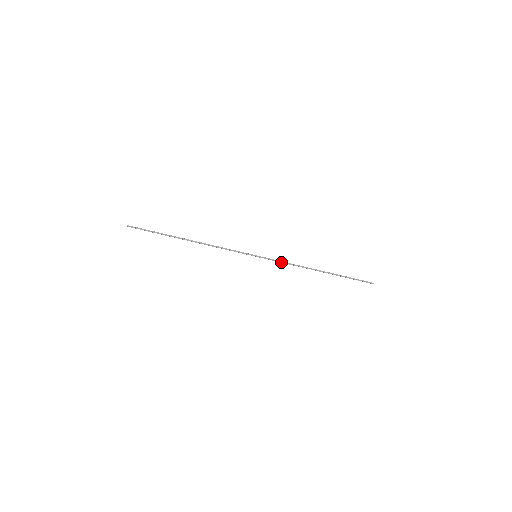
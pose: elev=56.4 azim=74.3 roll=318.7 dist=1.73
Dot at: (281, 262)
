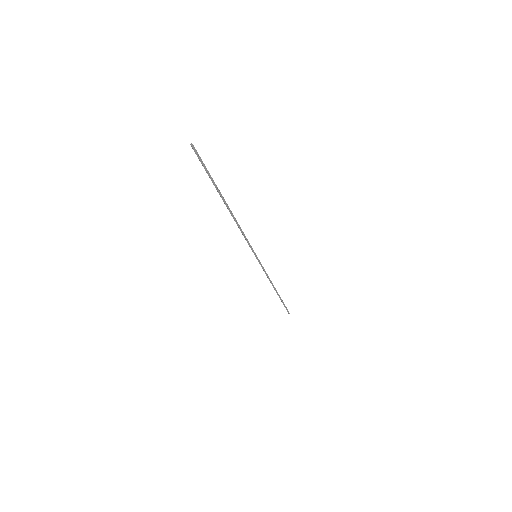
Dot at: (265, 271)
